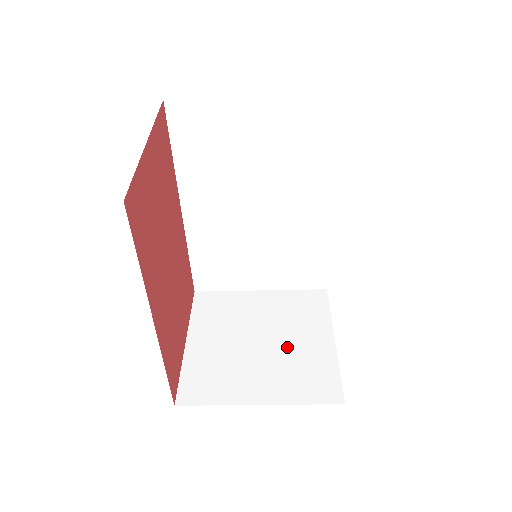
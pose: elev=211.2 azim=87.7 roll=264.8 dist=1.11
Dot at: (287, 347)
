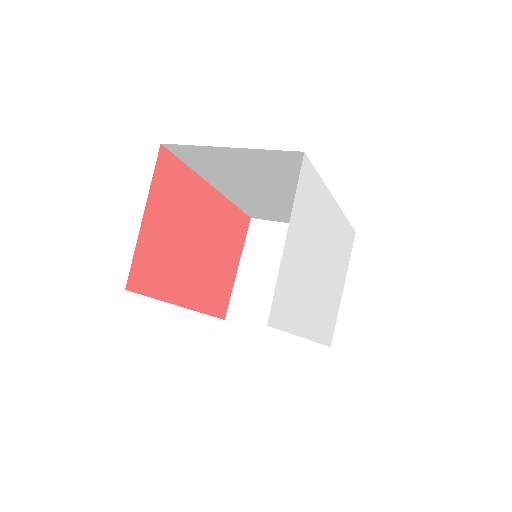
Dot at: occluded
